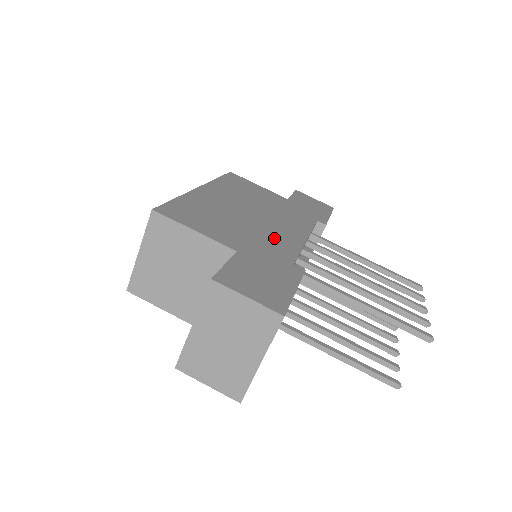
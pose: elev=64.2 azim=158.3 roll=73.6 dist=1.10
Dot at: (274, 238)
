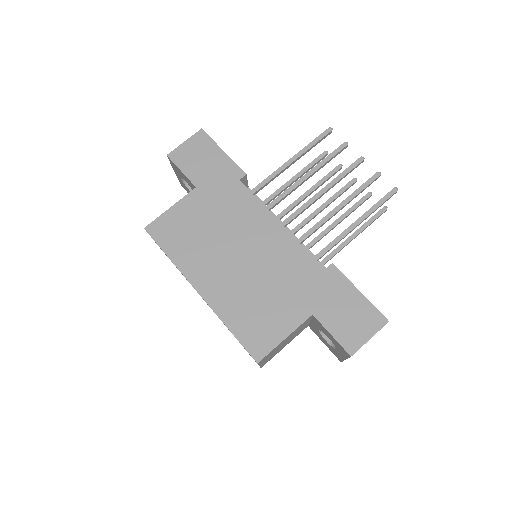
Dot at: (285, 262)
